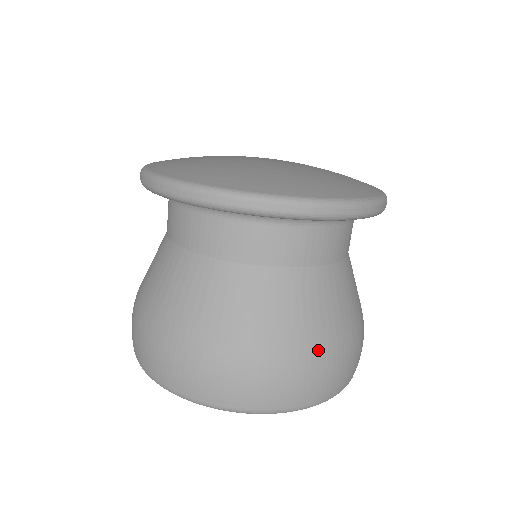
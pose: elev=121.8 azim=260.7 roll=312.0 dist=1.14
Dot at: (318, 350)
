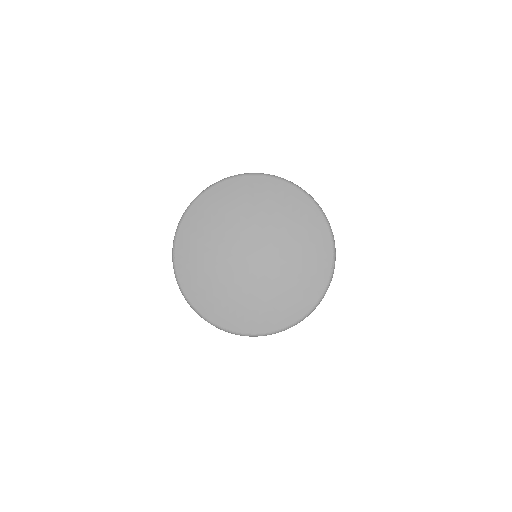
Dot at: occluded
